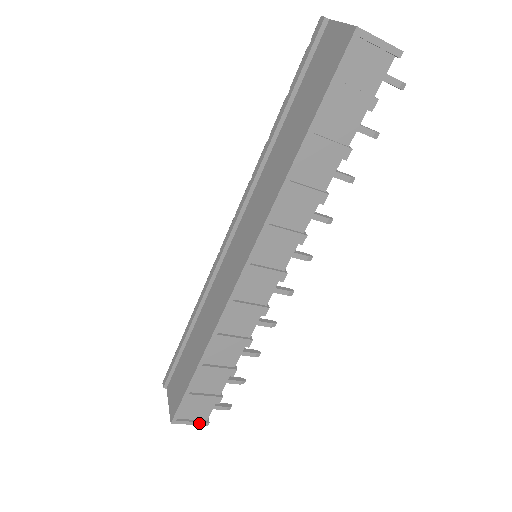
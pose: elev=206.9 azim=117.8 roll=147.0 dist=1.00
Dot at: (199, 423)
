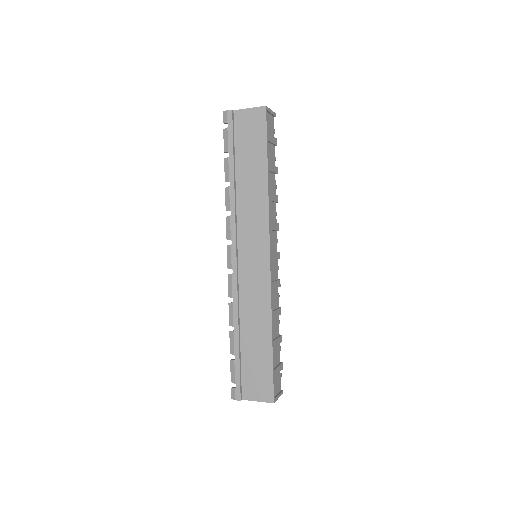
Dot at: (281, 394)
